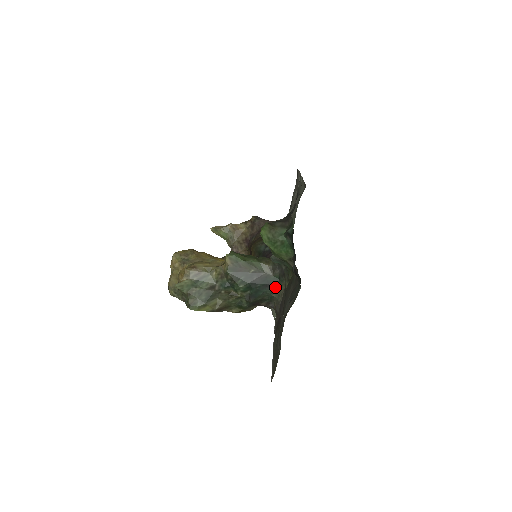
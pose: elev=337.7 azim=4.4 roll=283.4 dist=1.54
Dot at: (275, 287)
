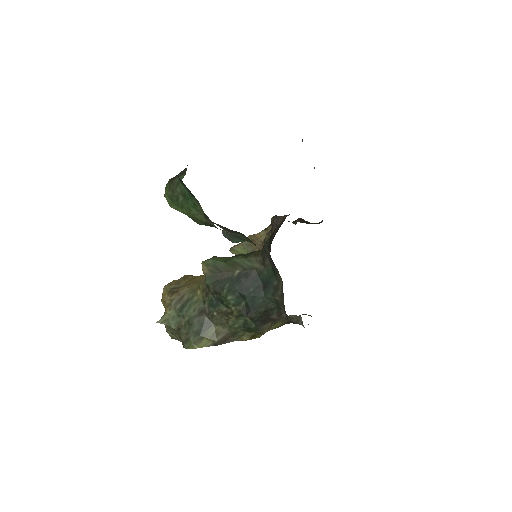
Dot at: (273, 285)
